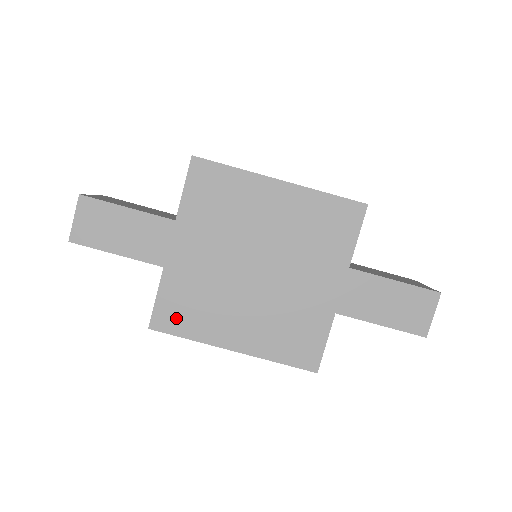
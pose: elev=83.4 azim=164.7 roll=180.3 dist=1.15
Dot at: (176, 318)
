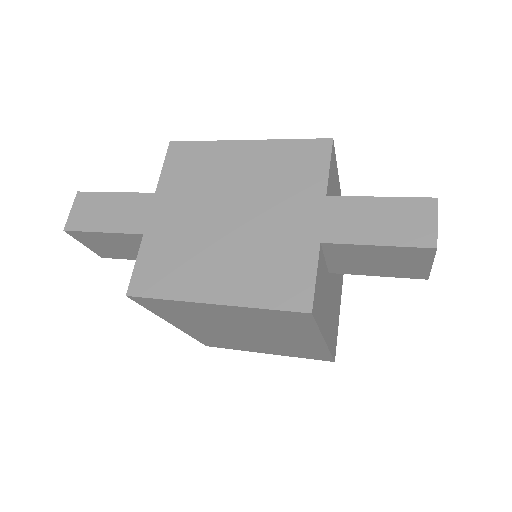
Dot at: (153, 280)
